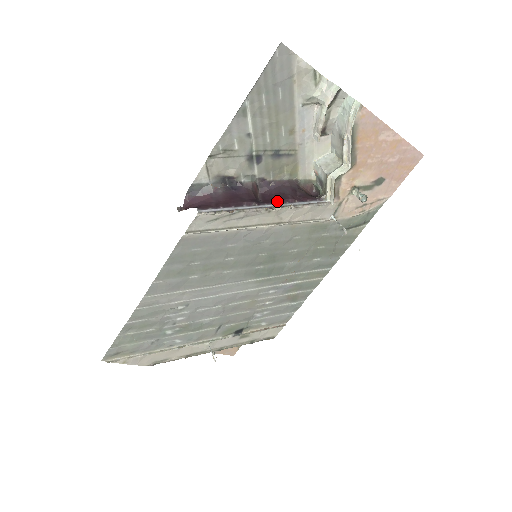
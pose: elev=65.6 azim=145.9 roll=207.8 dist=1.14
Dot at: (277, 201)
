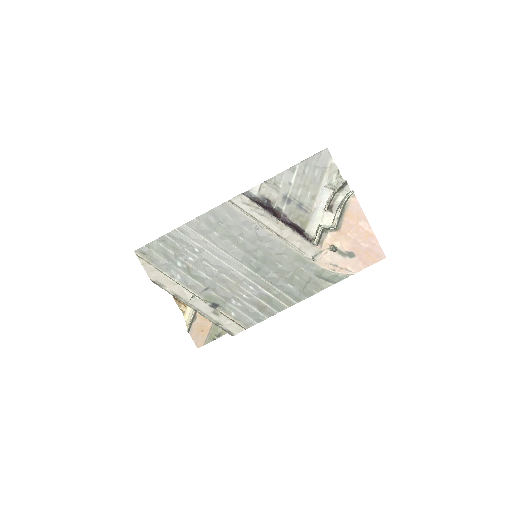
Dot at: (285, 223)
